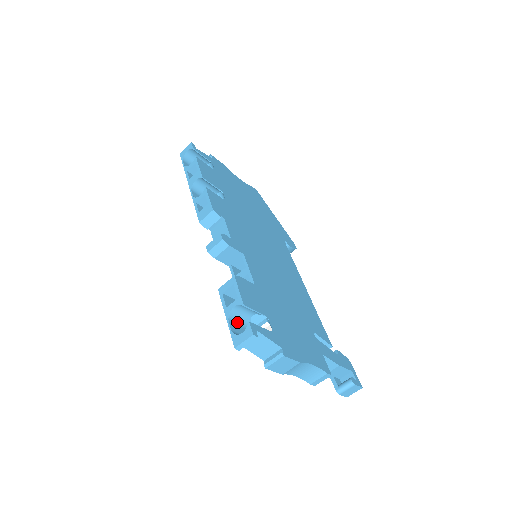
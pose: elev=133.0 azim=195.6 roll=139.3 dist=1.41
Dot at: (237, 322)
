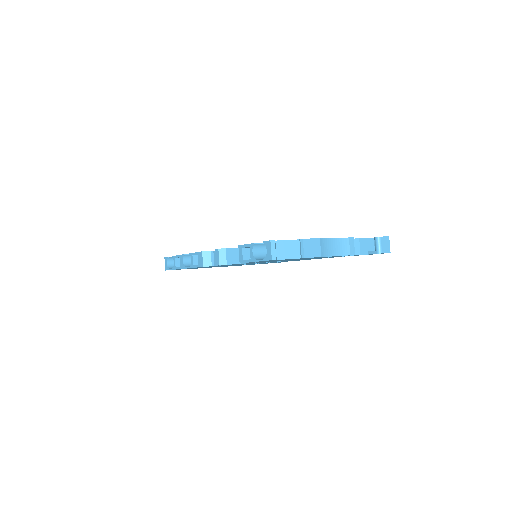
Dot at: occluded
